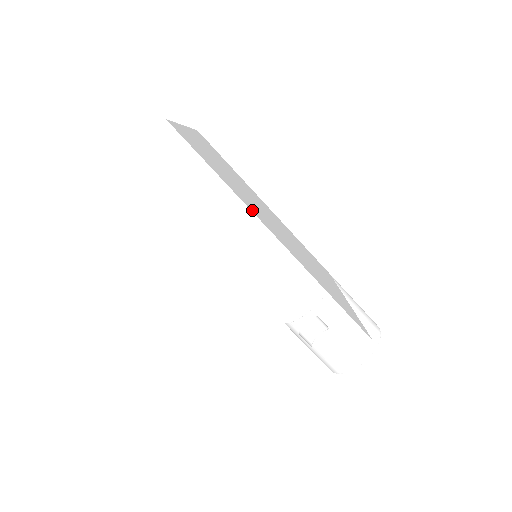
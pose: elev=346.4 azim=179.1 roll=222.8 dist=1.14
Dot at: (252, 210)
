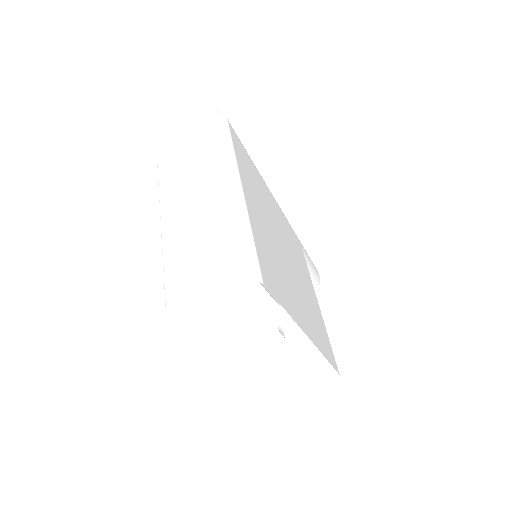
Dot at: (299, 321)
